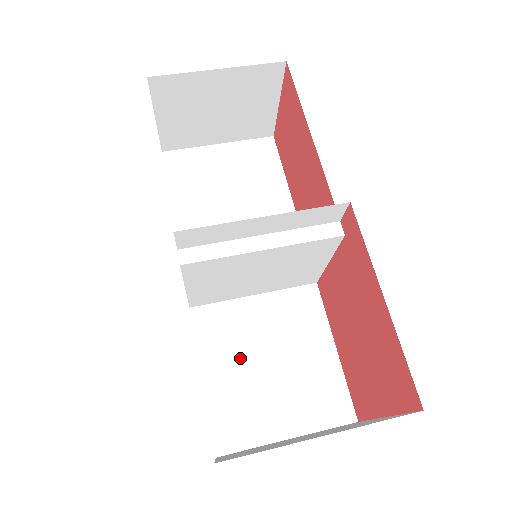
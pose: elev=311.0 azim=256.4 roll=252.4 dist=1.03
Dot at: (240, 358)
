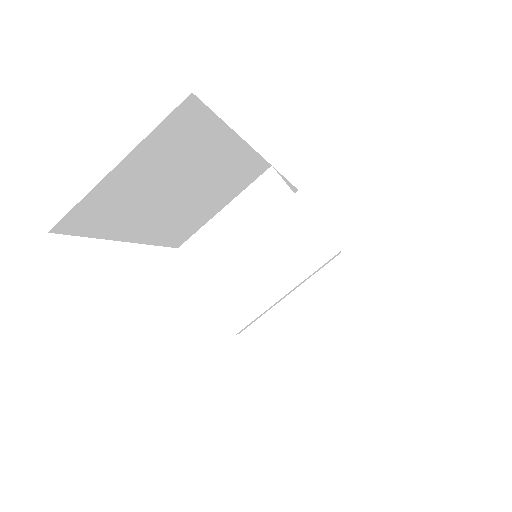
Dot at: occluded
